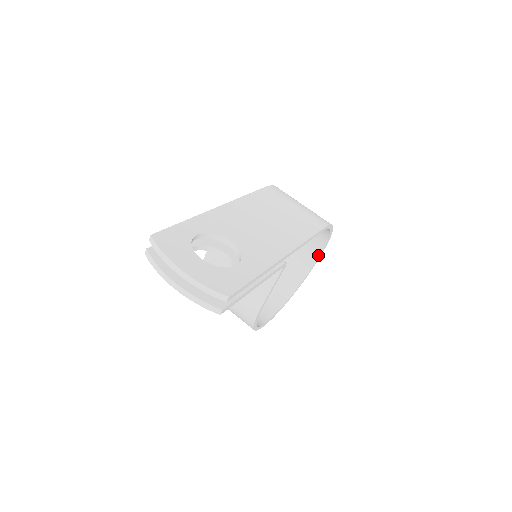
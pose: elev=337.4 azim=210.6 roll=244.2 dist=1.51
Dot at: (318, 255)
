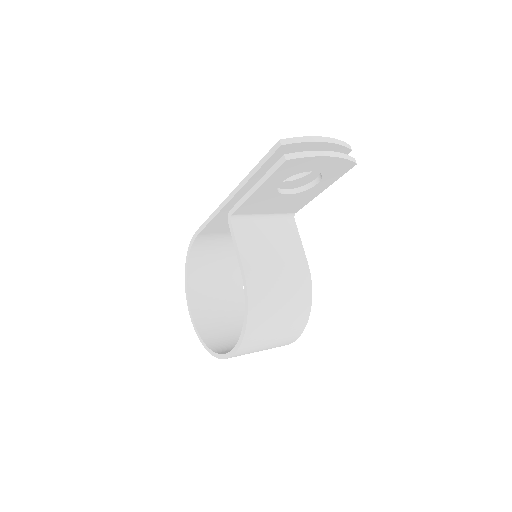
Dot at: (243, 297)
